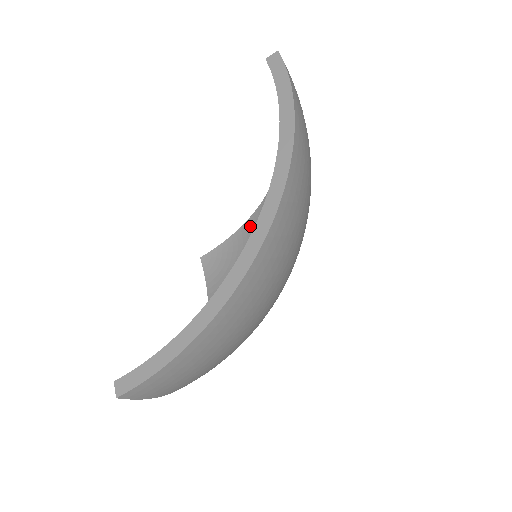
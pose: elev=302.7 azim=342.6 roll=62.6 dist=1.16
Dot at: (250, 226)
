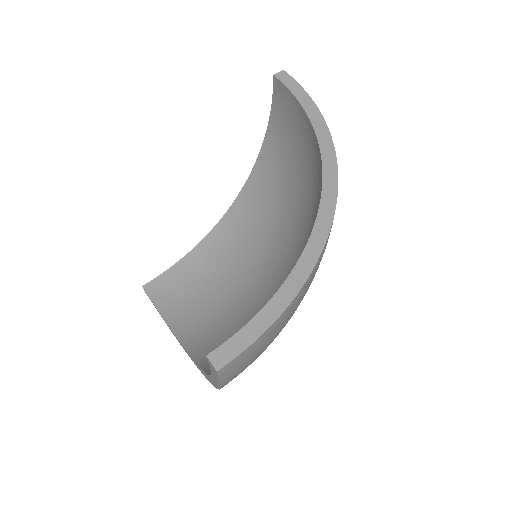
Dot at: (204, 248)
